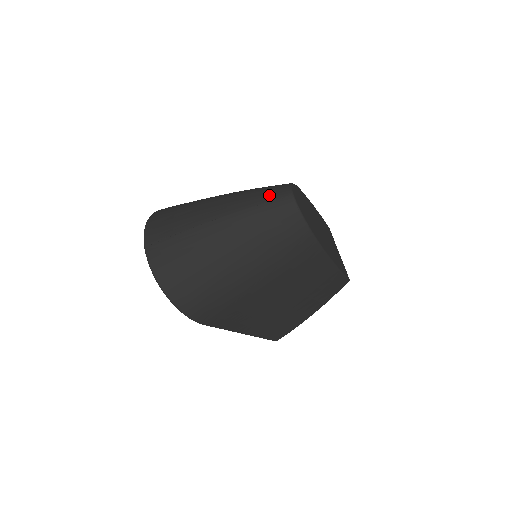
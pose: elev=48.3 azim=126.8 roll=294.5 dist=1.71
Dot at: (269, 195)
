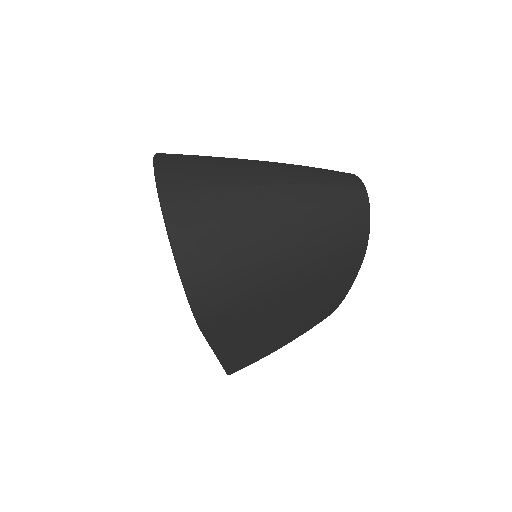
Dot at: (337, 176)
